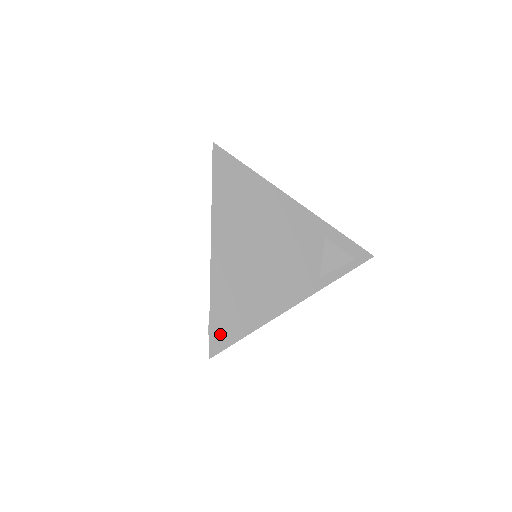
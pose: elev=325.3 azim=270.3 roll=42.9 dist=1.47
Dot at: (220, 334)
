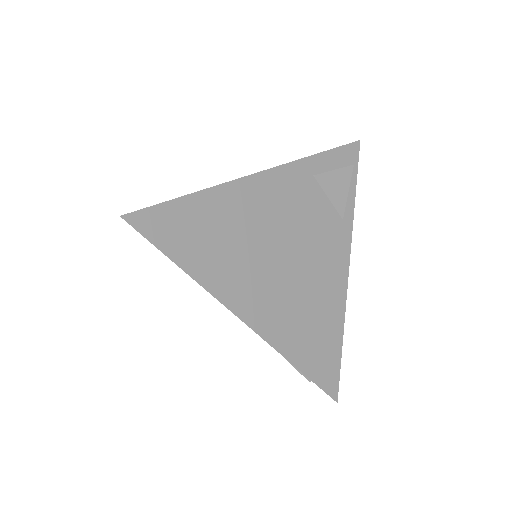
Dot at: (325, 375)
